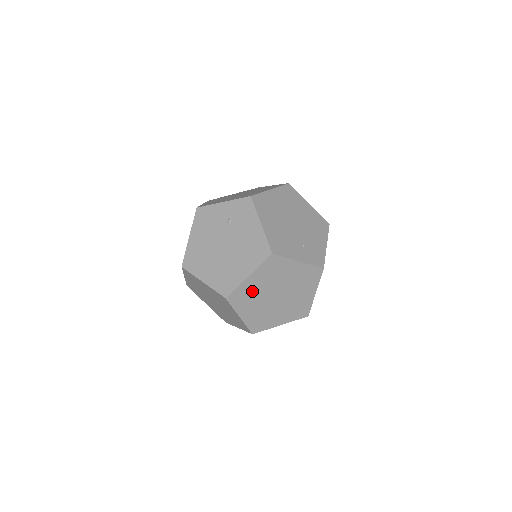
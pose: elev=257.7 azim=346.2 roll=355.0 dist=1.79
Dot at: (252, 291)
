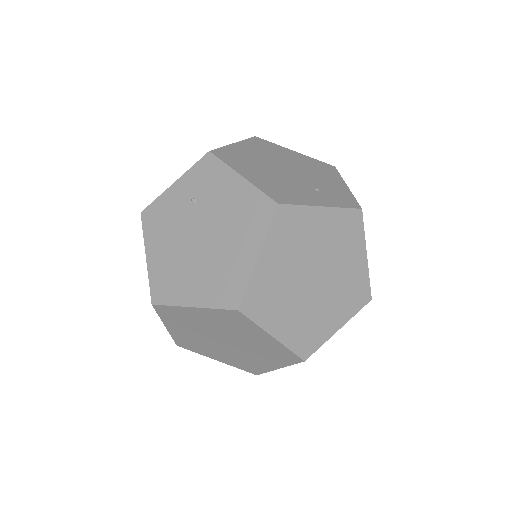
Dot at: (274, 283)
